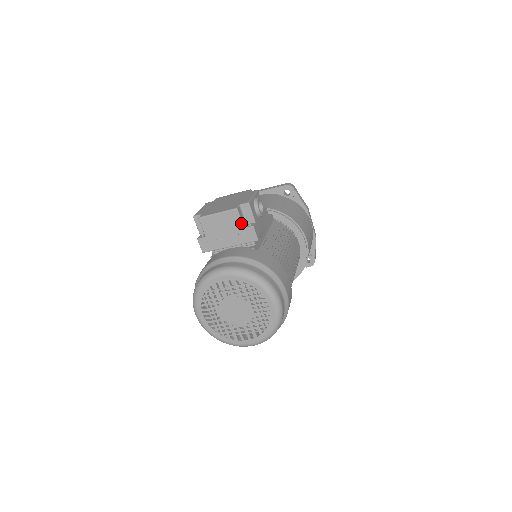
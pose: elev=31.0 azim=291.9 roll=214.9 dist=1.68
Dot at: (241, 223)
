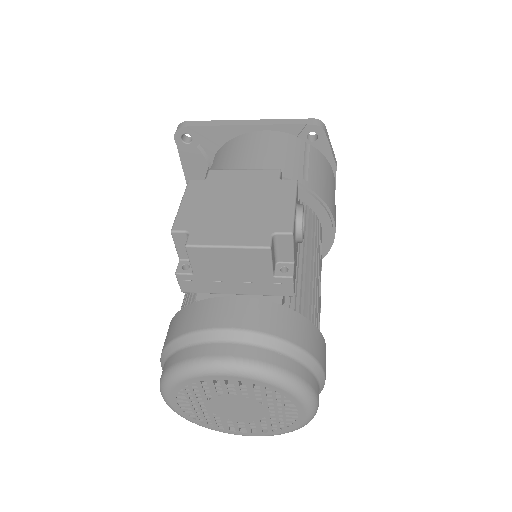
Dot at: (271, 269)
